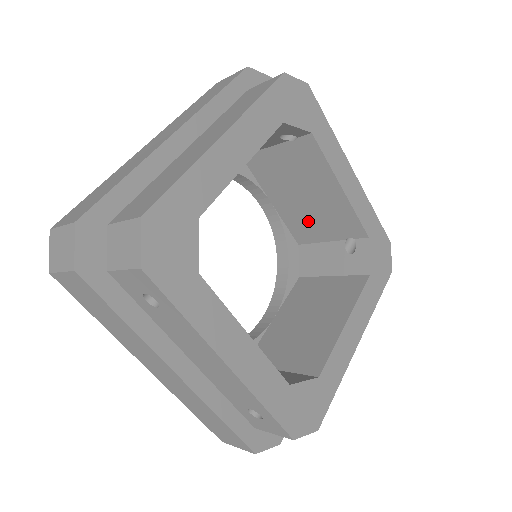
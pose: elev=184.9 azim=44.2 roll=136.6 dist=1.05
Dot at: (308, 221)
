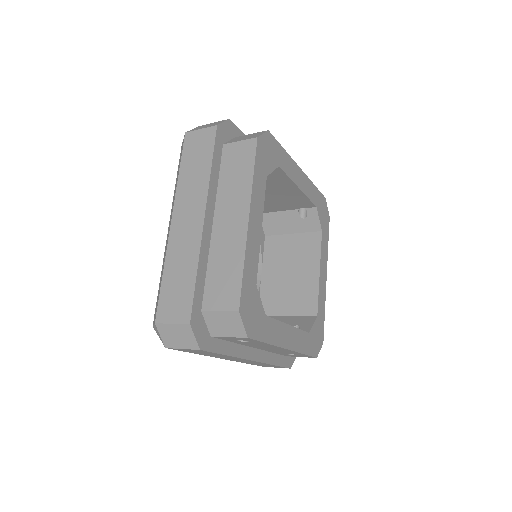
Dot at: (269, 203)
